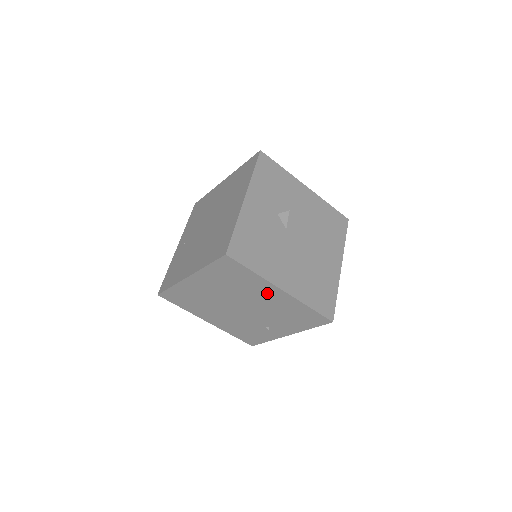
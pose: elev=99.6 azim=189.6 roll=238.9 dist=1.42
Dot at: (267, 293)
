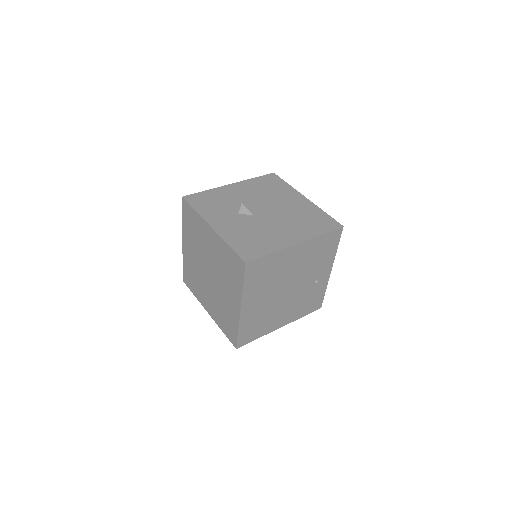
Dot at: (292, 258)
